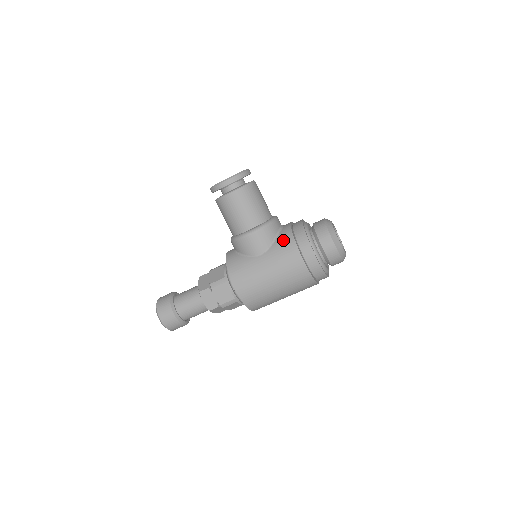
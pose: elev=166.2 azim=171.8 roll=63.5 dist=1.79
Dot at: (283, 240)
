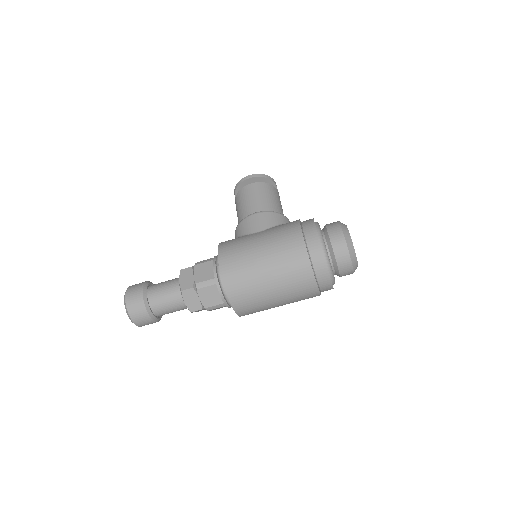
Dot at: (287, 223)
